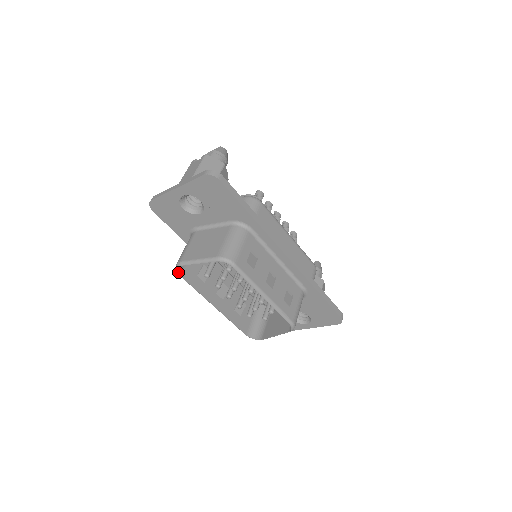
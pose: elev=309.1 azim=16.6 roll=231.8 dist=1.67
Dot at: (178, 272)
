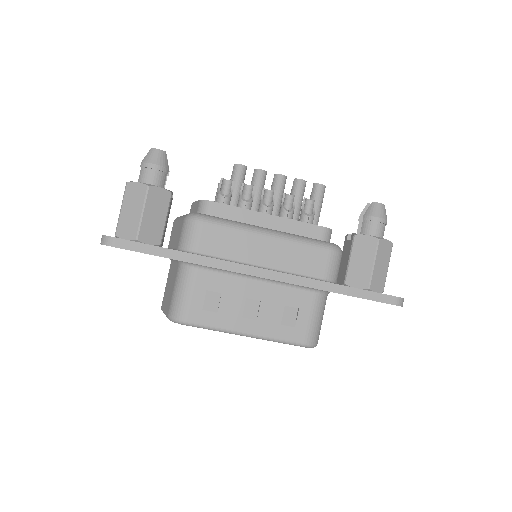
Dot at: occluded
